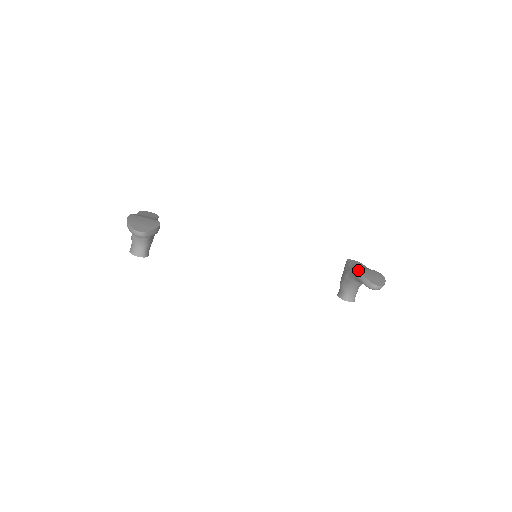
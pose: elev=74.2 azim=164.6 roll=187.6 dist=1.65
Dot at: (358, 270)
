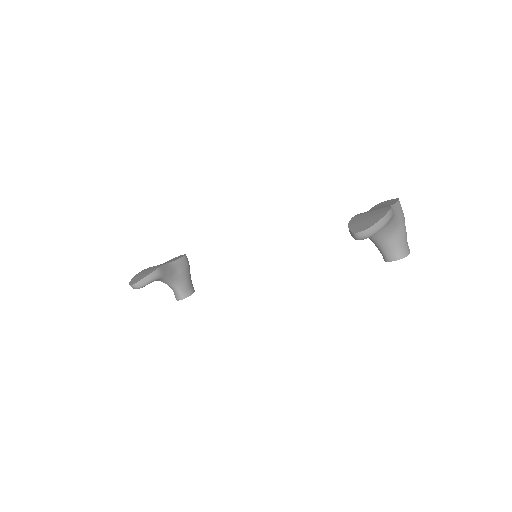
Dot at: (350, 220)
